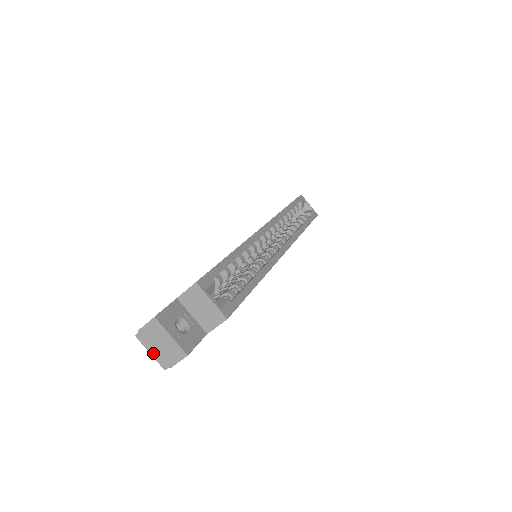
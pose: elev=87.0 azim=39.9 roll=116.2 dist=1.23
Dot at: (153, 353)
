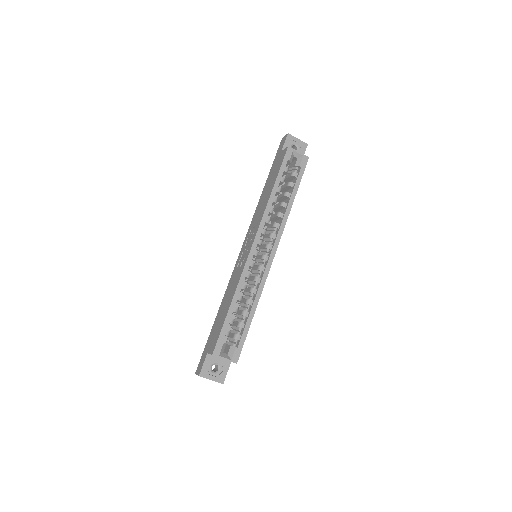
Dot at: occluded
